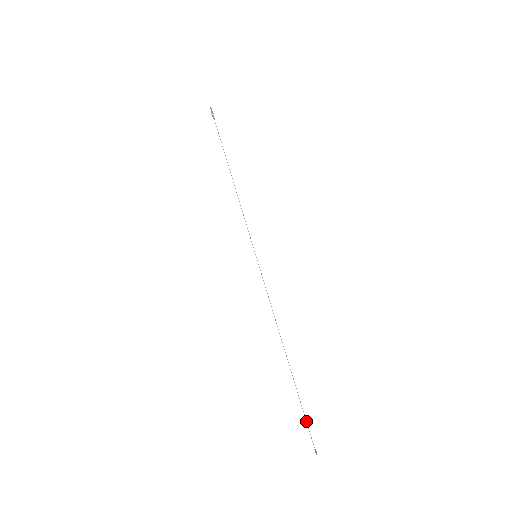
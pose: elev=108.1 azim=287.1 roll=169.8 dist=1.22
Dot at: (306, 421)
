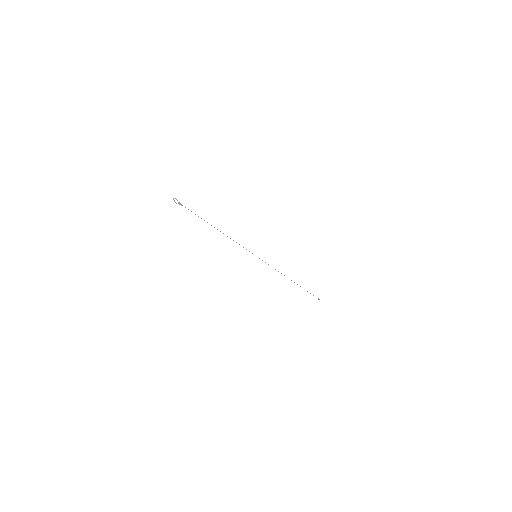
Dot at: occluded
